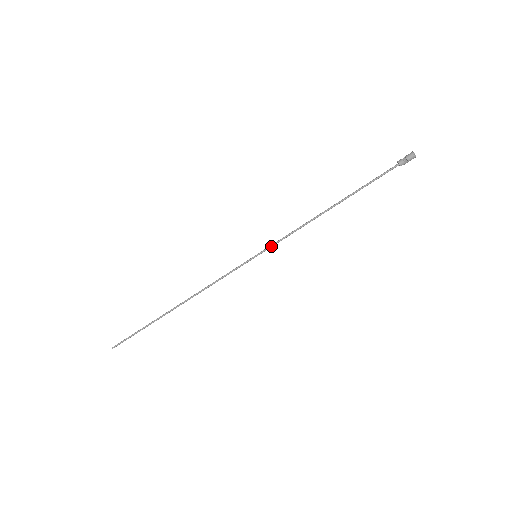
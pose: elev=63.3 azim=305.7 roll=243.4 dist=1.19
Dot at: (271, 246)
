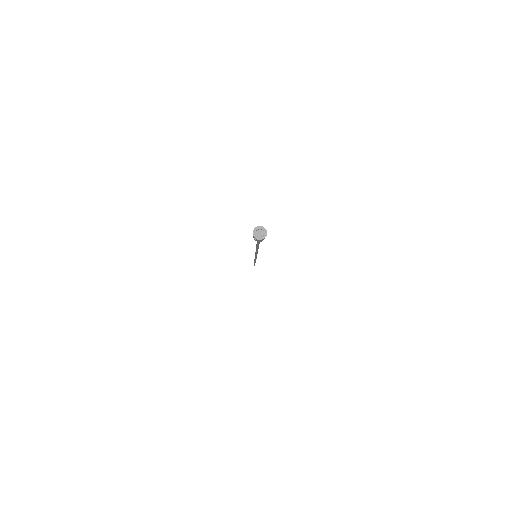
Dot at: occluded
